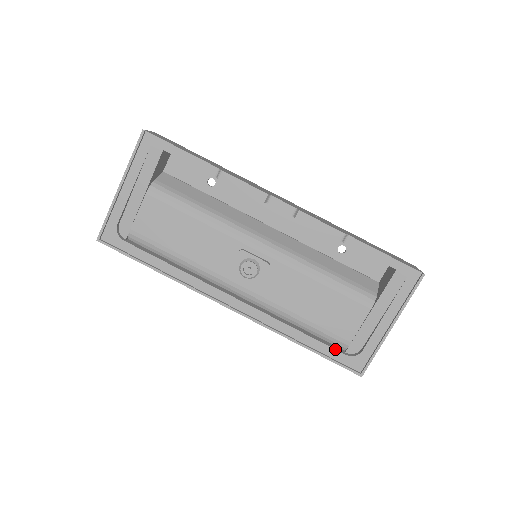
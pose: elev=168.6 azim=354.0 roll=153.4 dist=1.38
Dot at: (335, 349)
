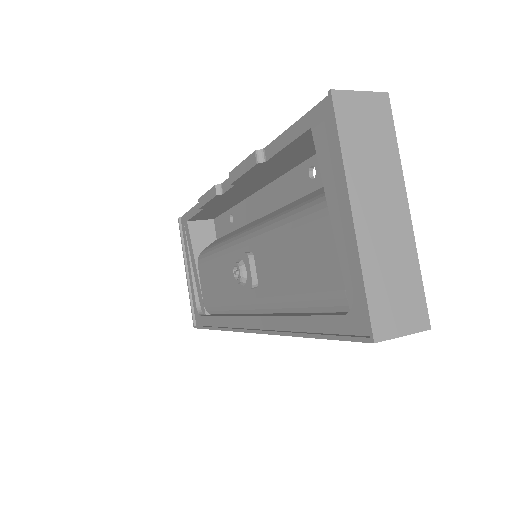
Dot at: (329, 315)
